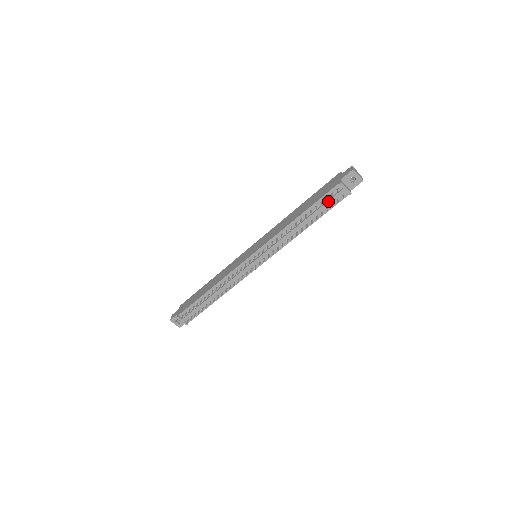
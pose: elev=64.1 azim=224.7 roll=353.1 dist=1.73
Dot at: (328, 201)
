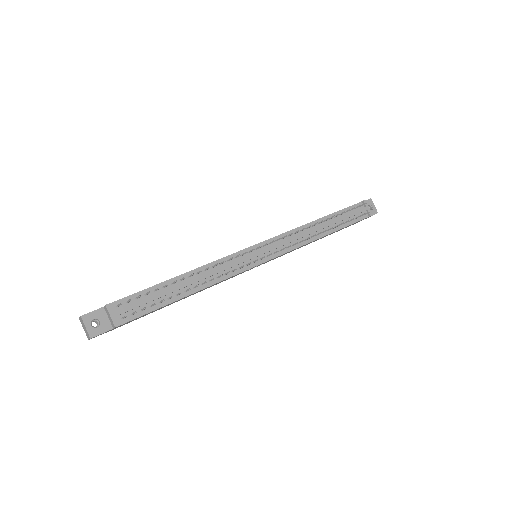
Dot at: (352, 213)
